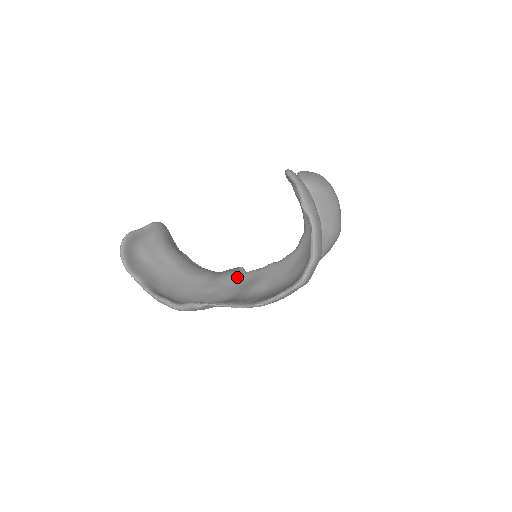
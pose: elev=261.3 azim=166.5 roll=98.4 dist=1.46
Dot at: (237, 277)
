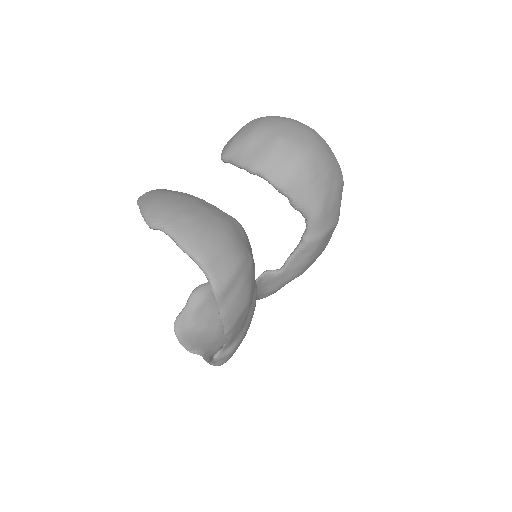
Dot at: occluded
